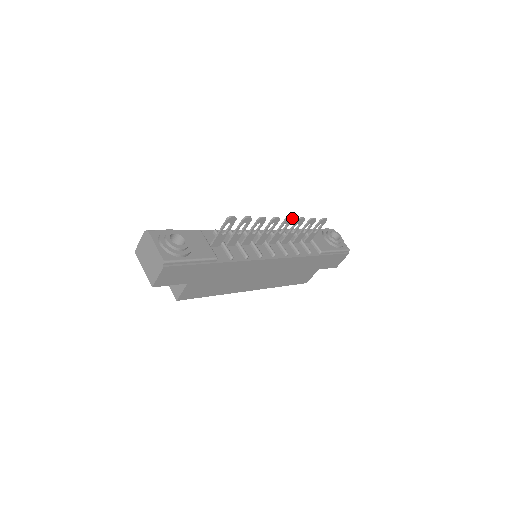
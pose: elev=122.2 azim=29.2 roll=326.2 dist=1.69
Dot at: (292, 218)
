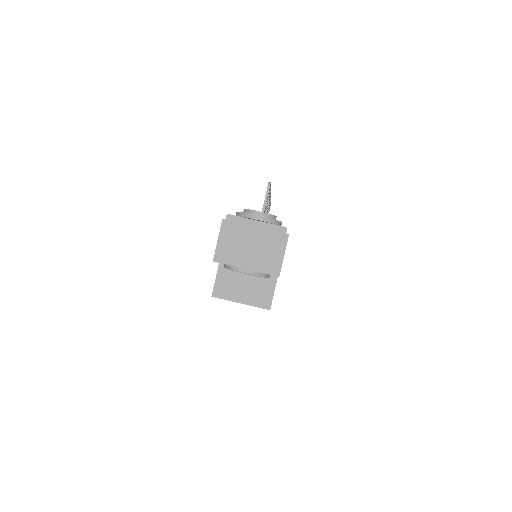
Dot at: occluded
